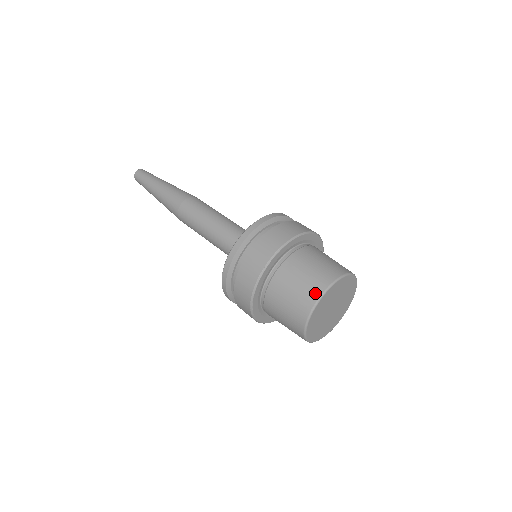
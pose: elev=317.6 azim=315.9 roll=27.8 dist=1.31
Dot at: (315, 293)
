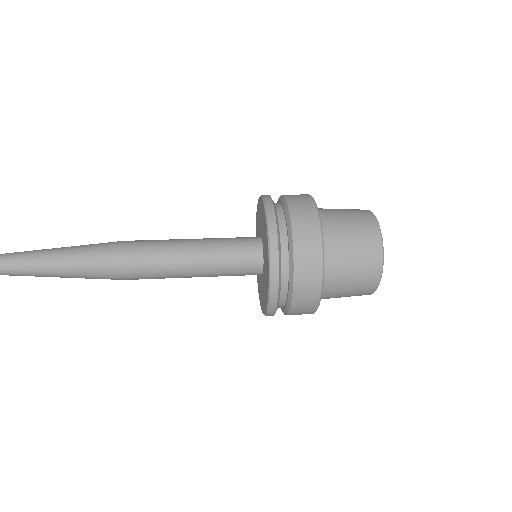
Dot at: (369, 216)
